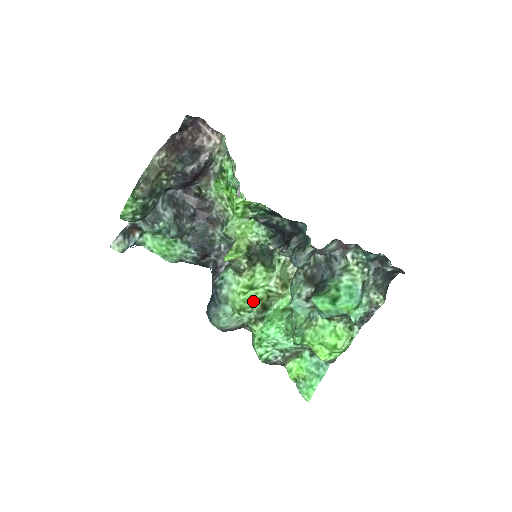
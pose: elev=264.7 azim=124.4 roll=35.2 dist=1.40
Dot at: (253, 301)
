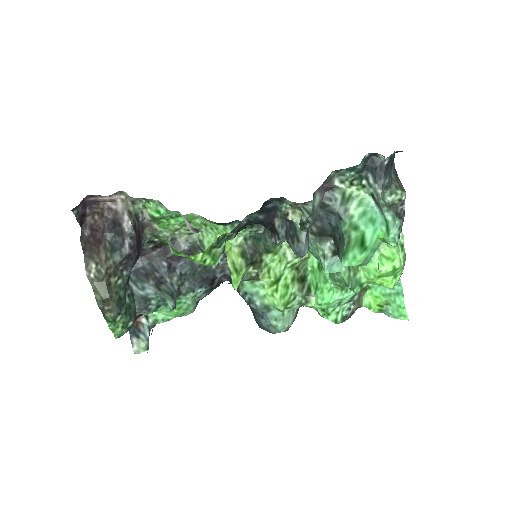
Dot at: (289, 288)
